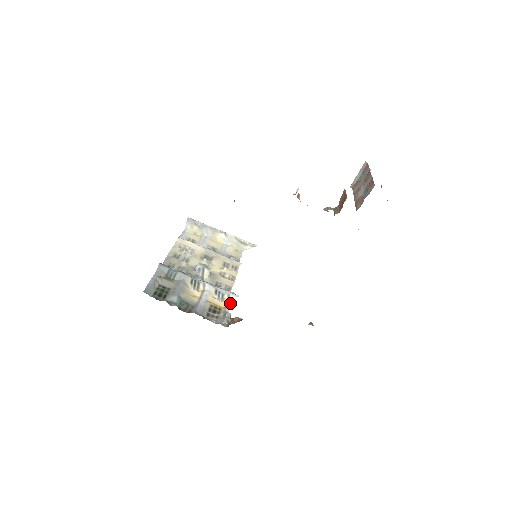
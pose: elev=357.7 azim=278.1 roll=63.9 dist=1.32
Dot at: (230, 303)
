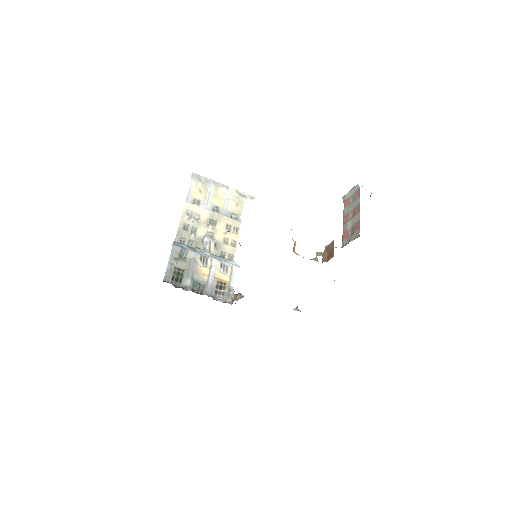
Dot at: (233, 276)
